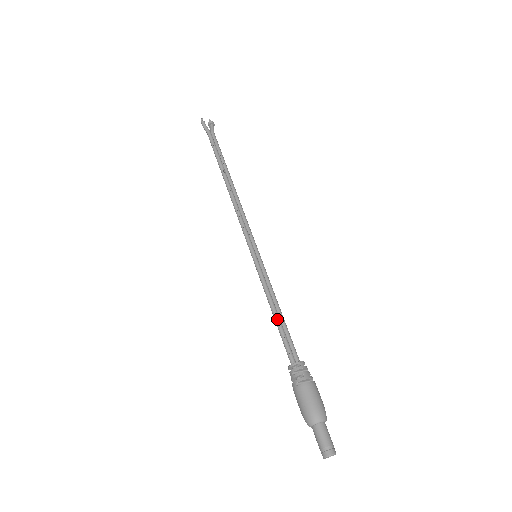
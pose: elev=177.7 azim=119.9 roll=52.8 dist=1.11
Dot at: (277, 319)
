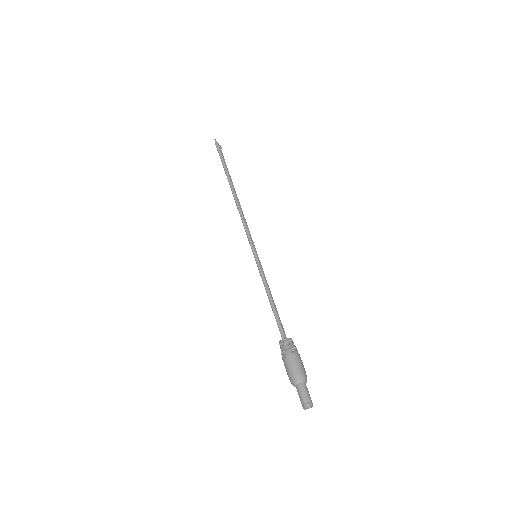
Dot at: (274, 305)
